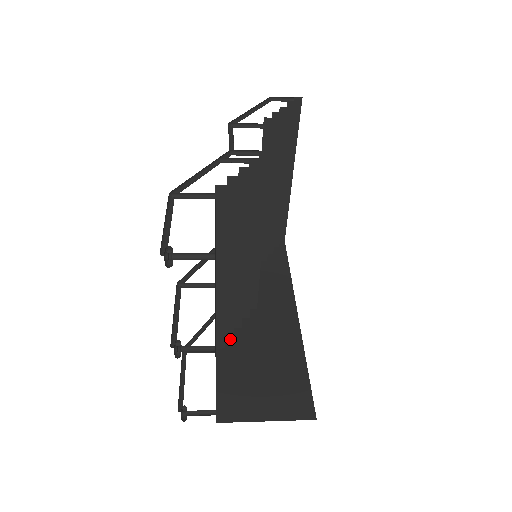
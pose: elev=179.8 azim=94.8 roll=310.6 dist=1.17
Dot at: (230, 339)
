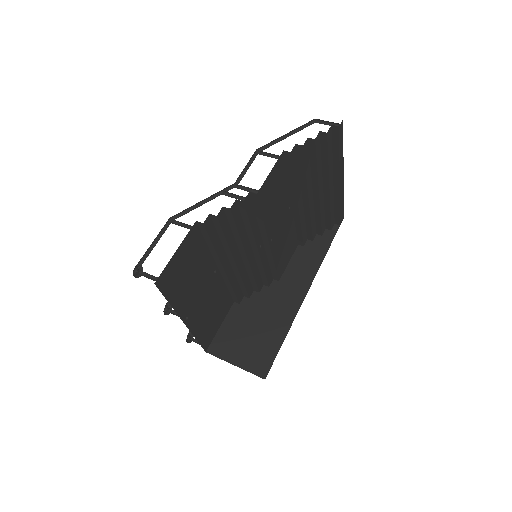
Dot at: (246, 298)
